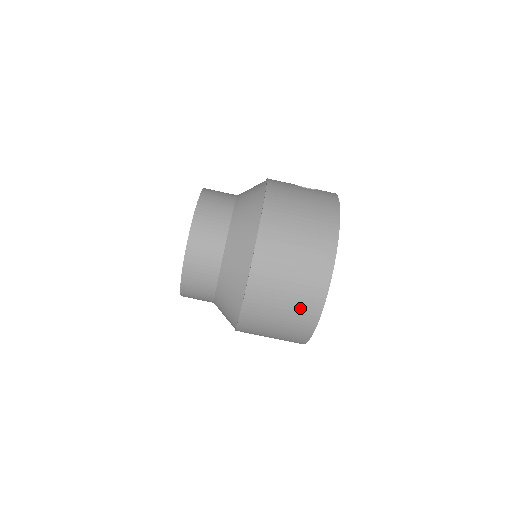
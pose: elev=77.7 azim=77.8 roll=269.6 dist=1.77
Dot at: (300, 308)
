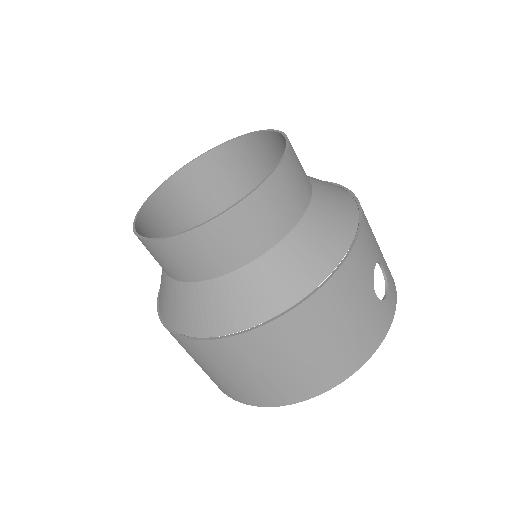
Dot at: (220, 383)
